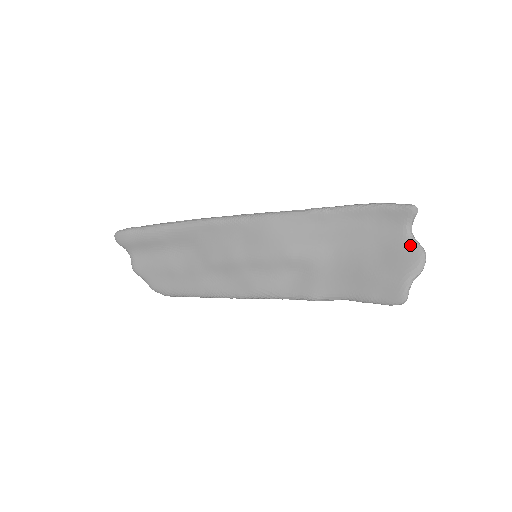
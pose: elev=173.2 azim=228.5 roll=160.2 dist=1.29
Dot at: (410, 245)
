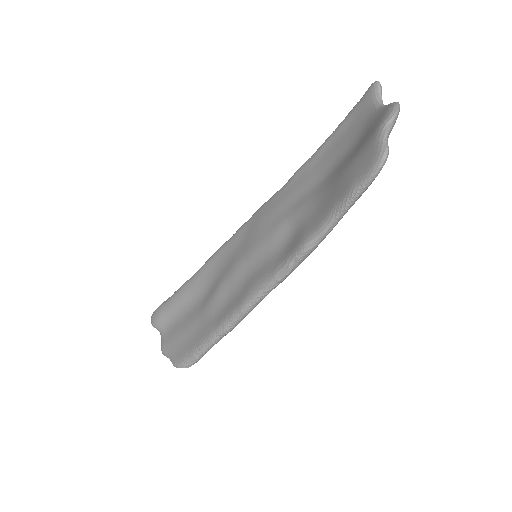
Dot at: (380, 111)
